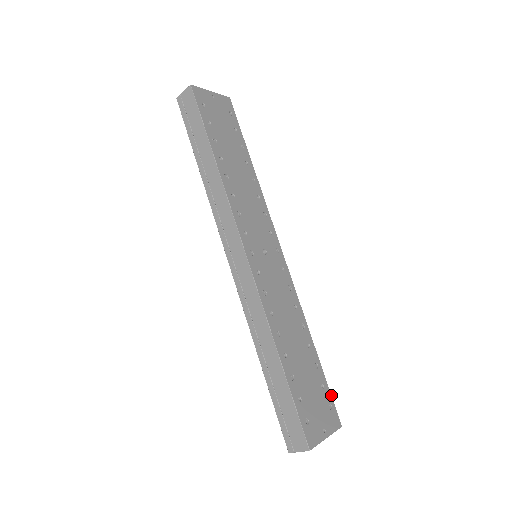
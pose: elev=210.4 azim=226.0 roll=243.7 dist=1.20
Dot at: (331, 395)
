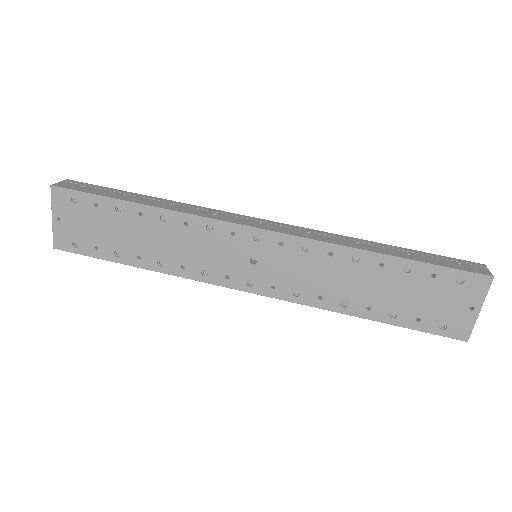
Dot at: (452, 269)
